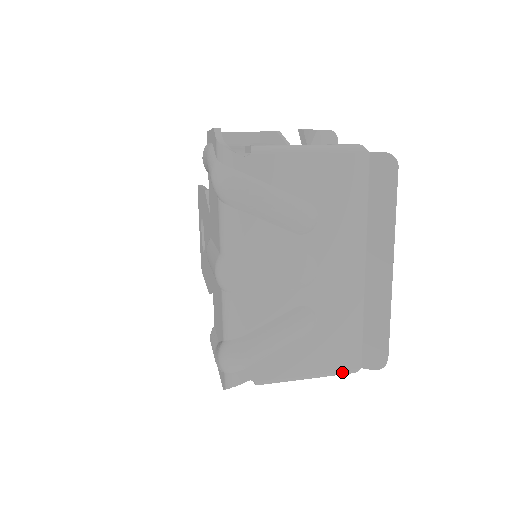
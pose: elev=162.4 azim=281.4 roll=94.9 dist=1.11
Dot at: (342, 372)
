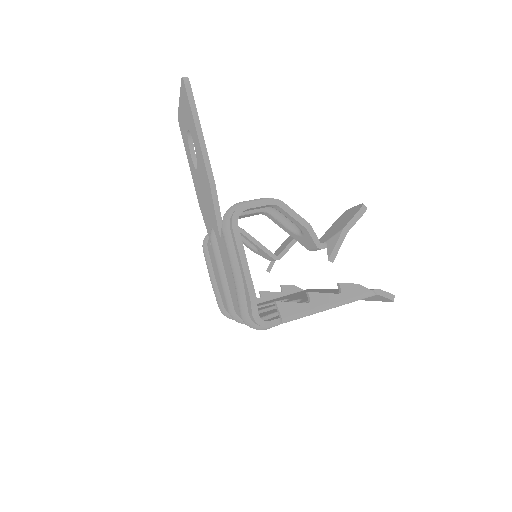
Dot at: occluded
